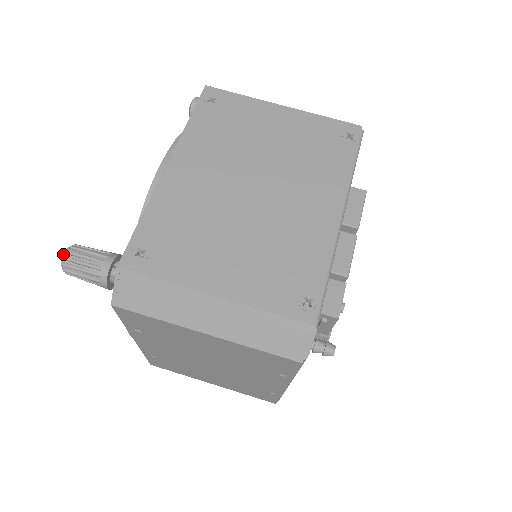
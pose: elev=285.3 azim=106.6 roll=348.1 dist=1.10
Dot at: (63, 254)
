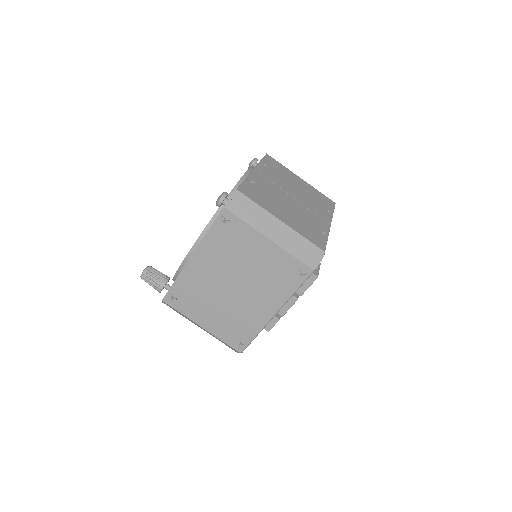
Dot at: (141, 275)
